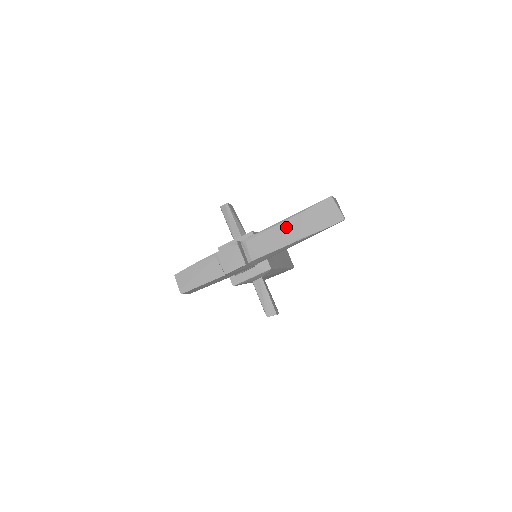
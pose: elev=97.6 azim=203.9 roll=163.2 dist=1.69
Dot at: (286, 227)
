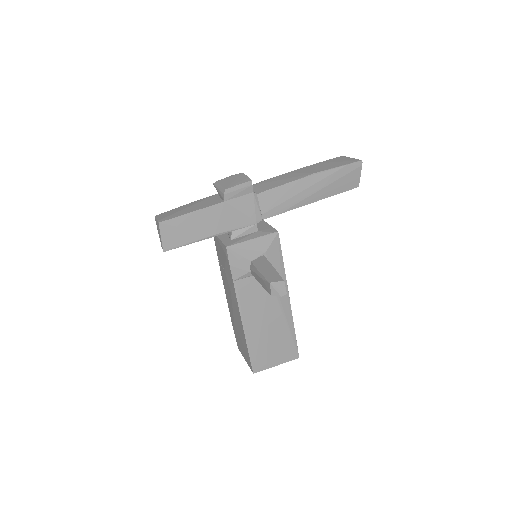
Dot at: (298, 171)
